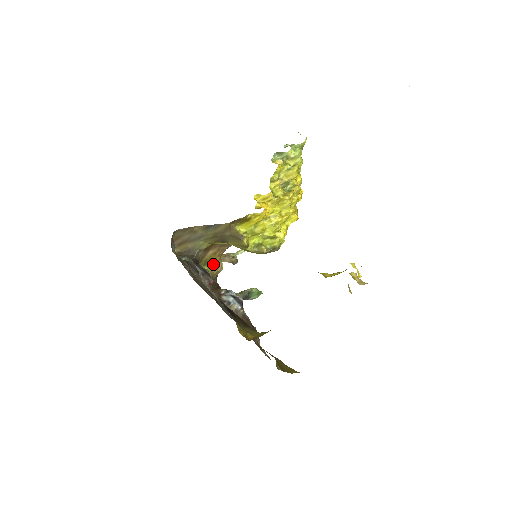
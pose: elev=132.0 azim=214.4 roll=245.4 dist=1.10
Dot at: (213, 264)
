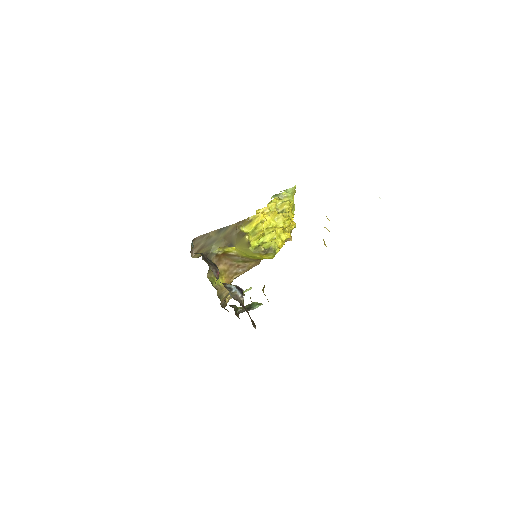
Dot at: (223, 281)
